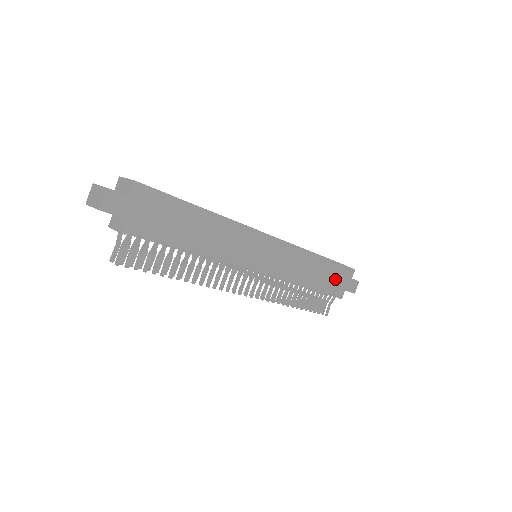
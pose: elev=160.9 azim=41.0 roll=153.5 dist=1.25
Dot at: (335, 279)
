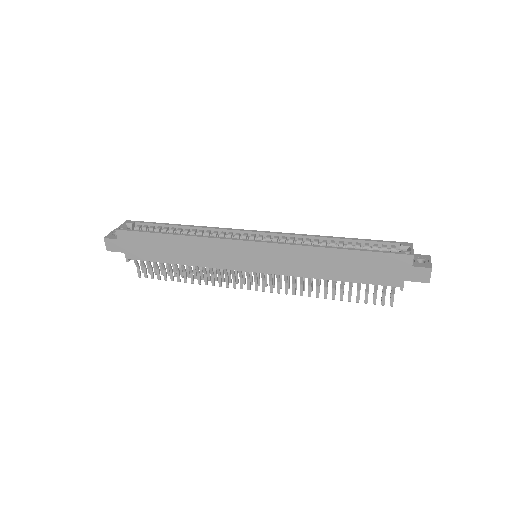
Dot at: (376, 269)
